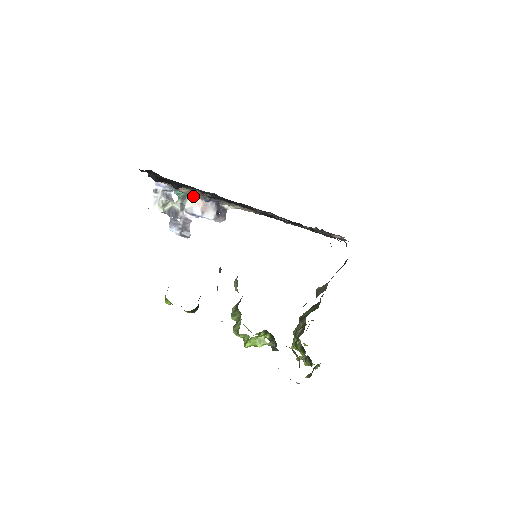
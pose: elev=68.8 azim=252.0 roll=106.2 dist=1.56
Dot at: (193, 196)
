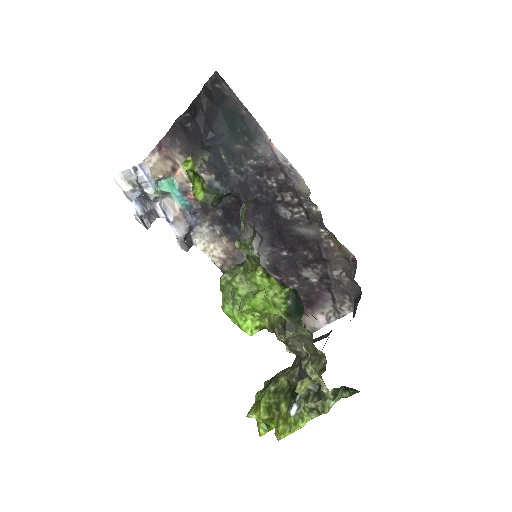
Dot at: (182, 193)
